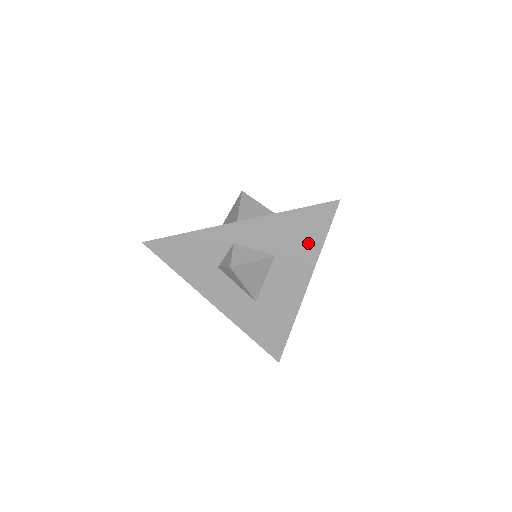
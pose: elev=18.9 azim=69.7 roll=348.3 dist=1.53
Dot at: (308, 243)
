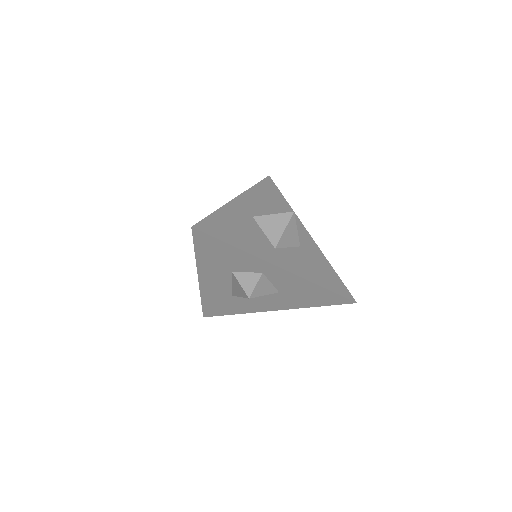
Dot at: (308, 301)
